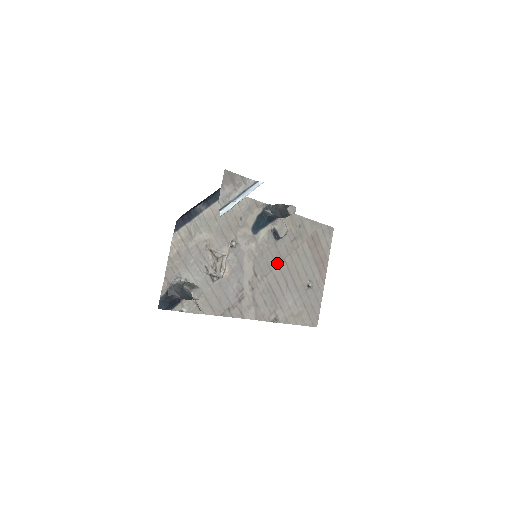
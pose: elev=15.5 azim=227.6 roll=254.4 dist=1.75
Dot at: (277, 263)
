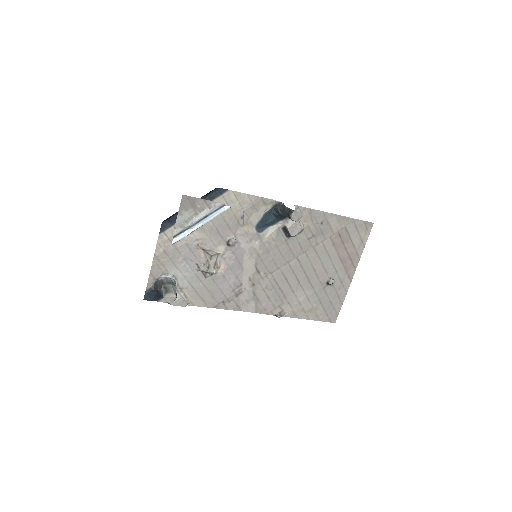
Dot at: (287, 261)
